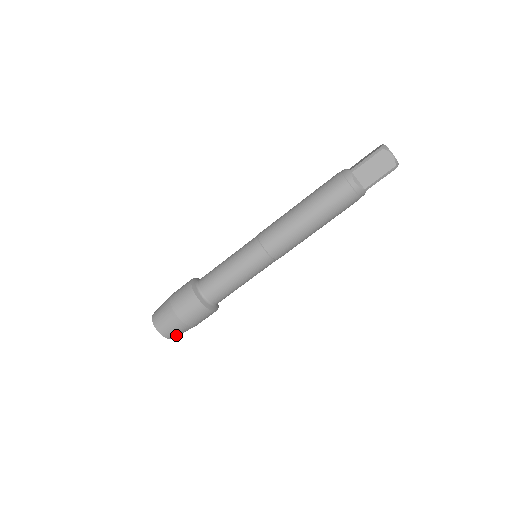
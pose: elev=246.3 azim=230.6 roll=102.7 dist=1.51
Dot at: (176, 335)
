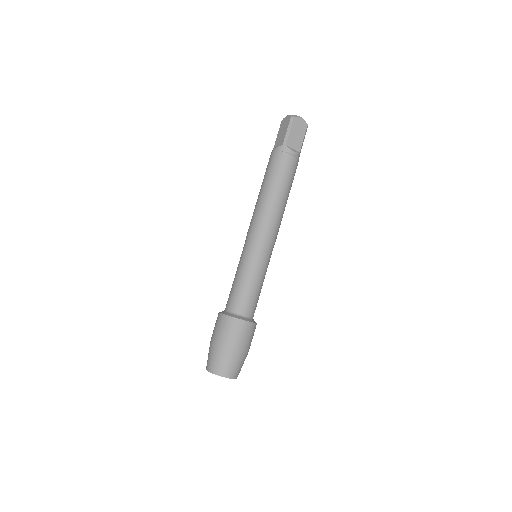
Dot at: (223, 367)
